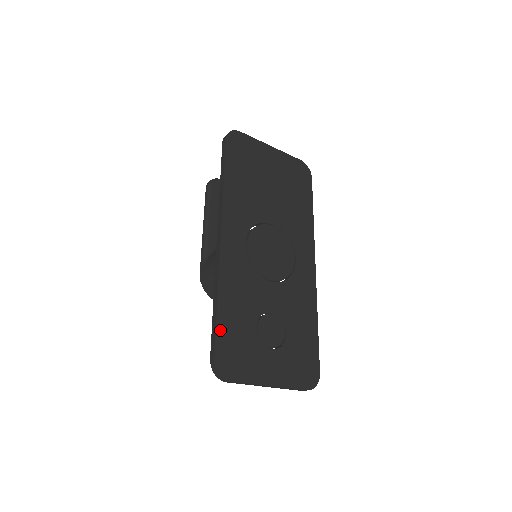
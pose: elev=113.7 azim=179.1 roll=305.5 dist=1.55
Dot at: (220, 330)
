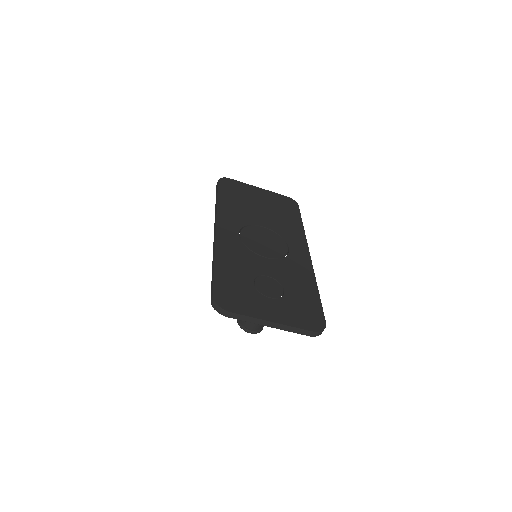
Dot at: (218, 279)
